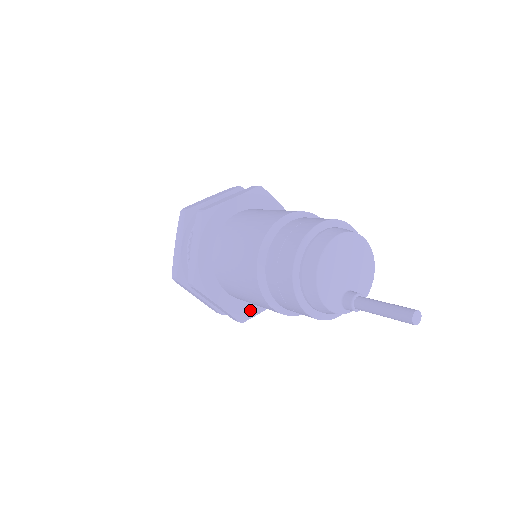
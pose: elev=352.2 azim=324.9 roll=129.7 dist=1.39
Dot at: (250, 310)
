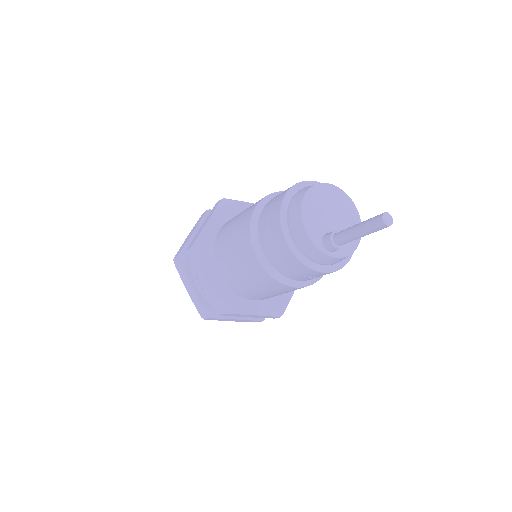
Dot at: (235, 305)
